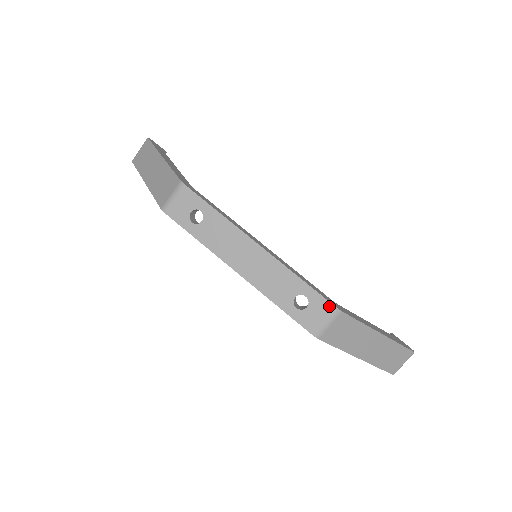
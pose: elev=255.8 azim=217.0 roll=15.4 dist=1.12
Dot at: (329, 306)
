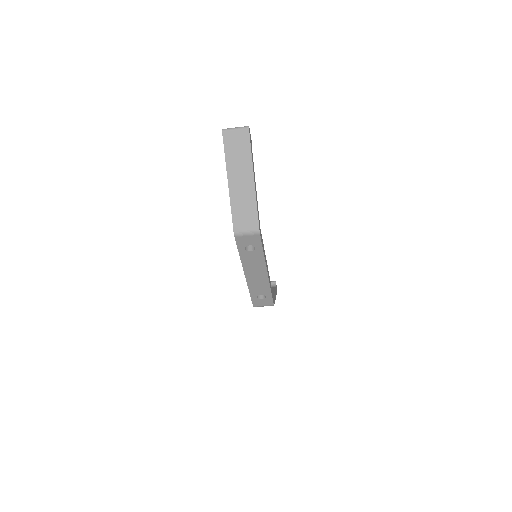
Dot at: (271, 303)
